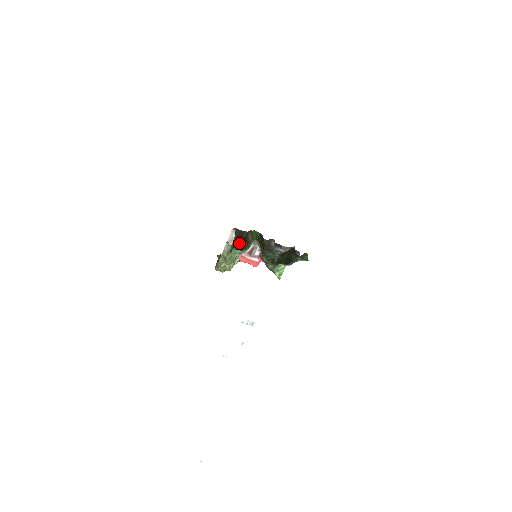
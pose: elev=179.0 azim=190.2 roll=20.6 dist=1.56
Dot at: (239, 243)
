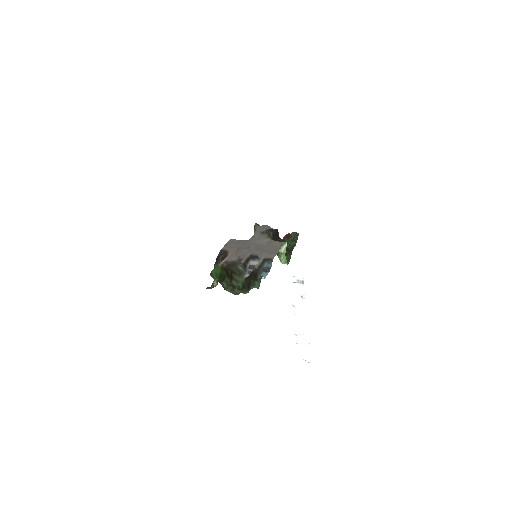
Dot at: occluded
